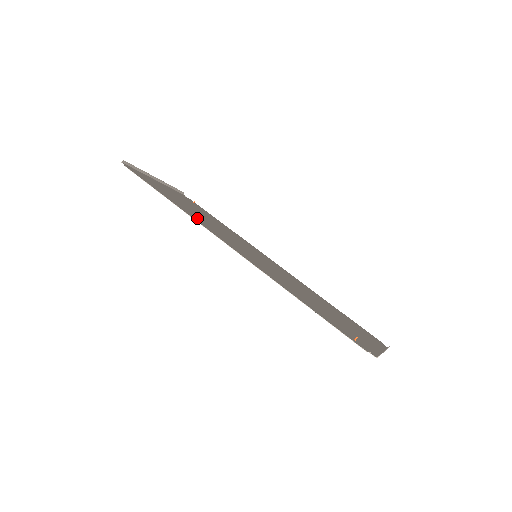
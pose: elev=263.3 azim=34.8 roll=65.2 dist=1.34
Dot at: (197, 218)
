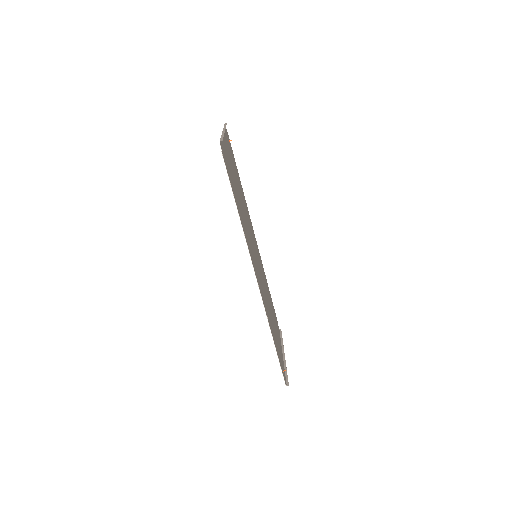
Dot at: occluded
